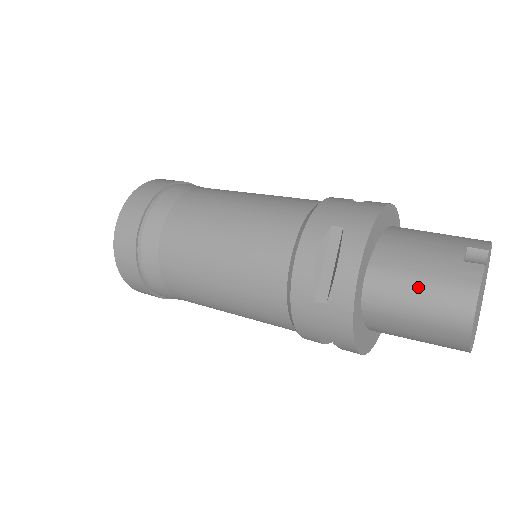
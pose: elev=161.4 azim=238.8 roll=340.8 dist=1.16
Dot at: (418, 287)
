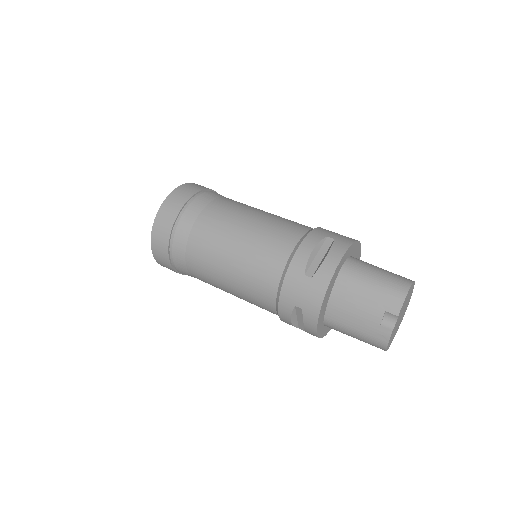
Dot at: (354, 335)
